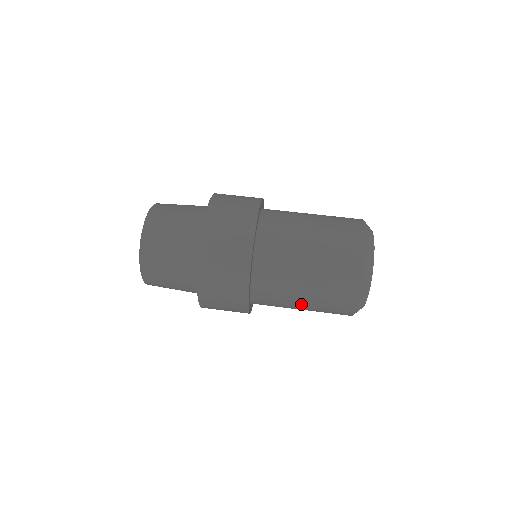
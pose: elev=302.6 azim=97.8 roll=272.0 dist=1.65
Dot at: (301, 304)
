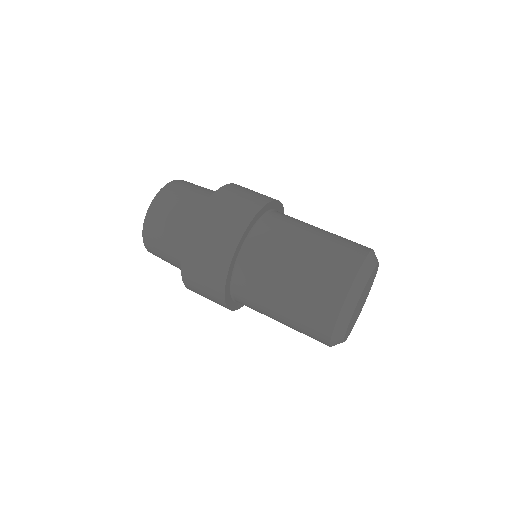
Dot at: (280, 299)
